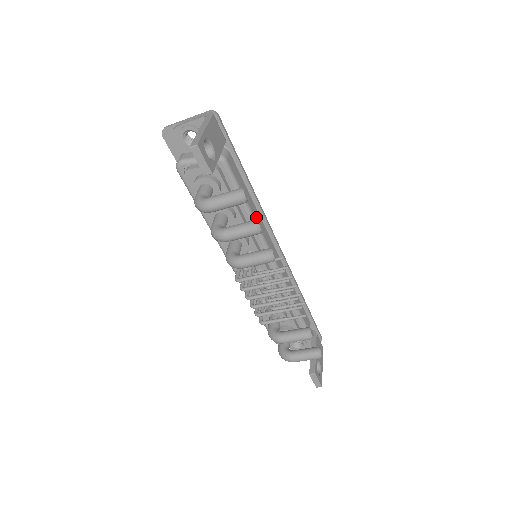
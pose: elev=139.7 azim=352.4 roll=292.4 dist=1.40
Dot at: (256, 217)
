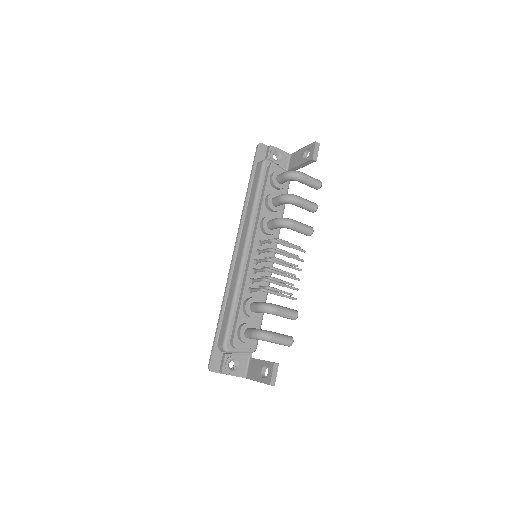
Dot at: occluded
